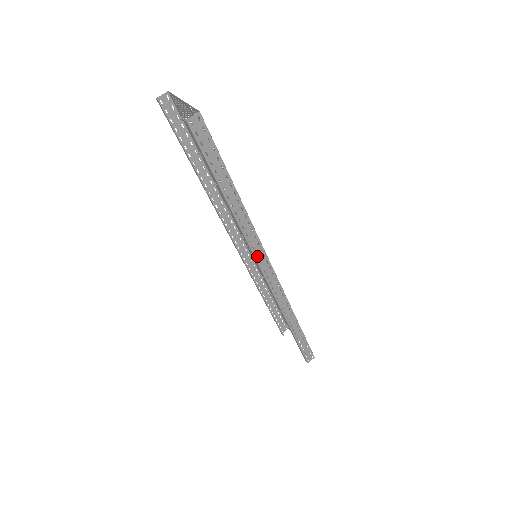
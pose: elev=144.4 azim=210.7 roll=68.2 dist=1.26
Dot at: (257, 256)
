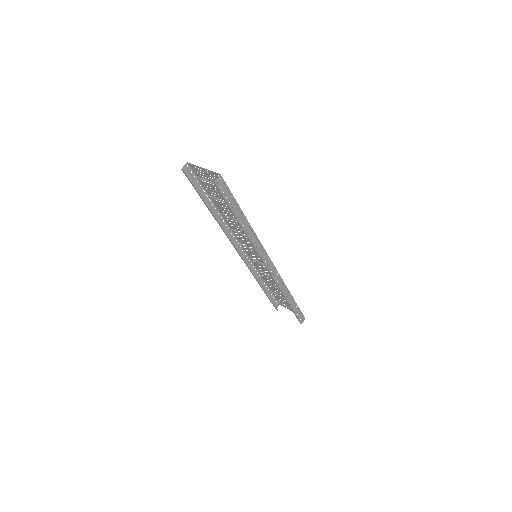
Dot at: (261, 255)
